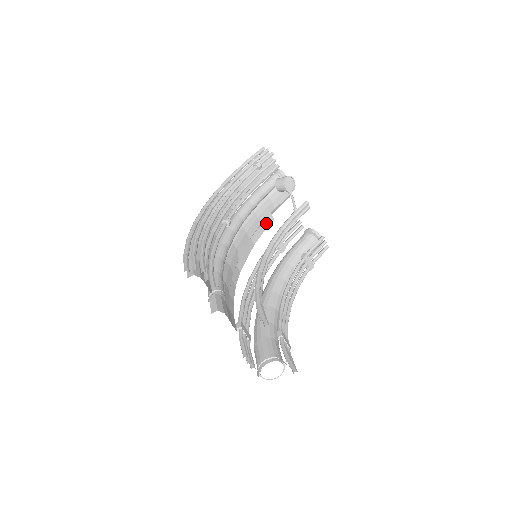
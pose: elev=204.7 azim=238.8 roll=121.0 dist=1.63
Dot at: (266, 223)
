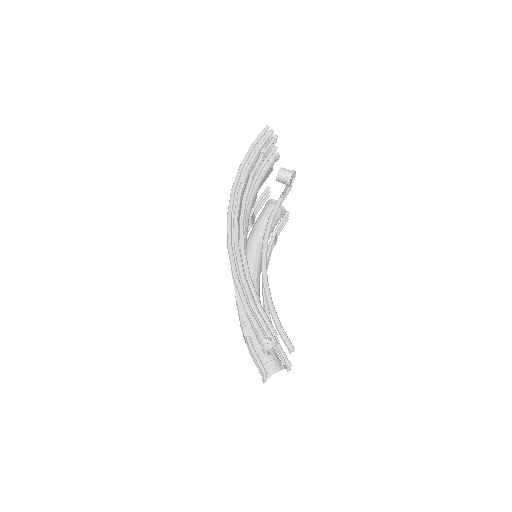
Dot at: occluded
